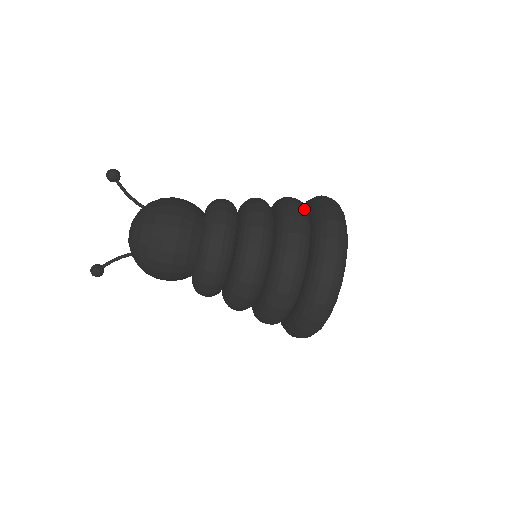
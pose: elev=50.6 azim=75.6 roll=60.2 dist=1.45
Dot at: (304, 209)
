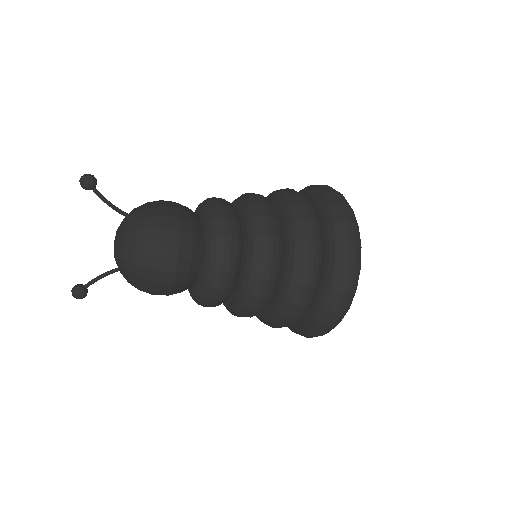
Dot at: (312, 208)
